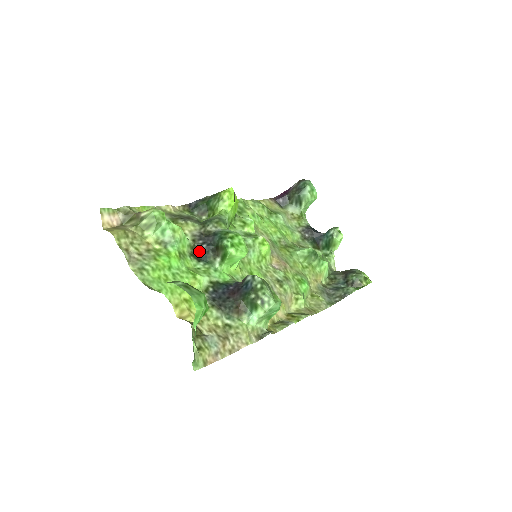
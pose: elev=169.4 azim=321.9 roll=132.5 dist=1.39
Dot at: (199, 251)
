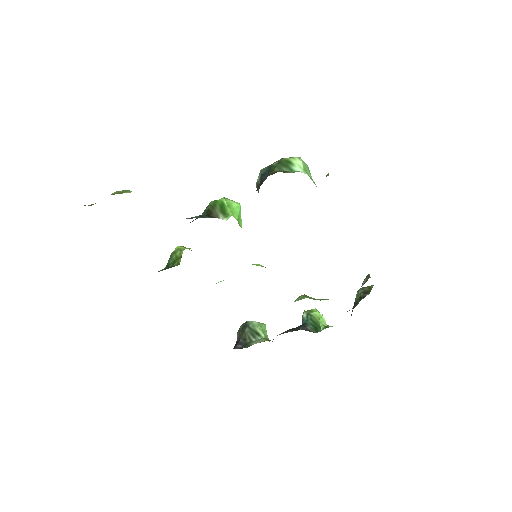
Dot at: (195, 217)
